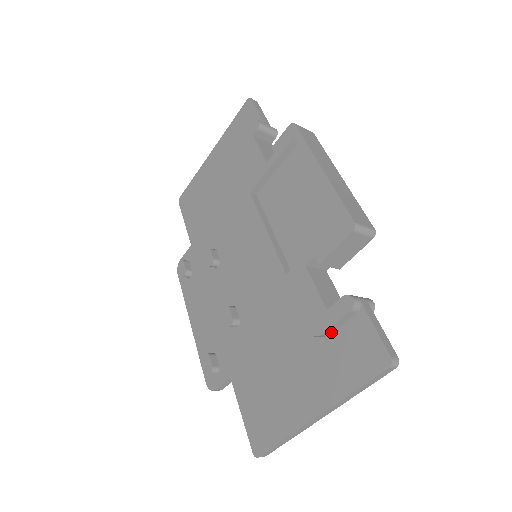
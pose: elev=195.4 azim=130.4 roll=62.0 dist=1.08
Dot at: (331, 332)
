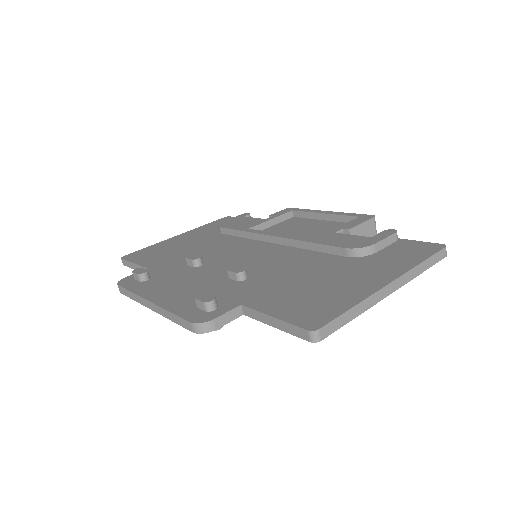
Dot at: (377, 250)
